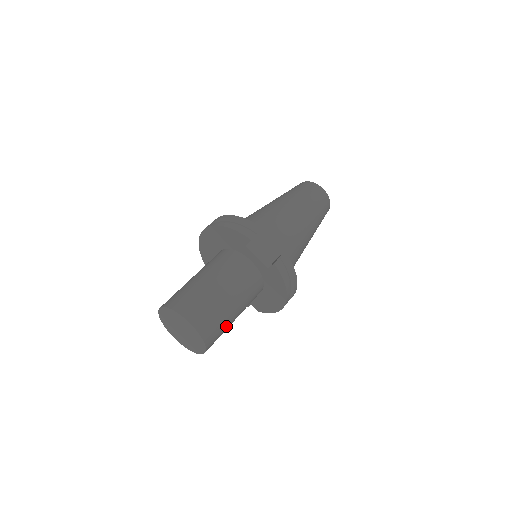
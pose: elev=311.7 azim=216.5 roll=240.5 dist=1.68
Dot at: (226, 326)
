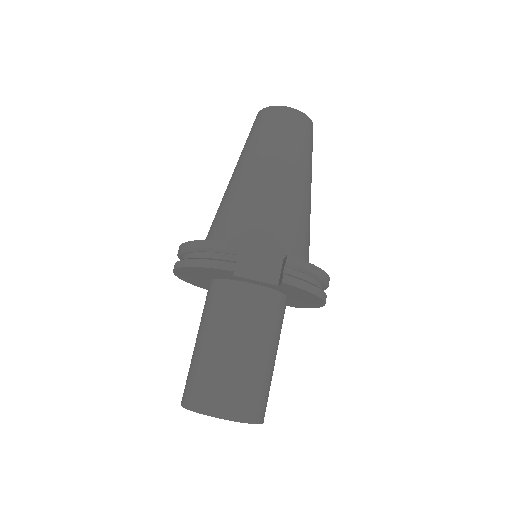
Dot at: (269, 379)
